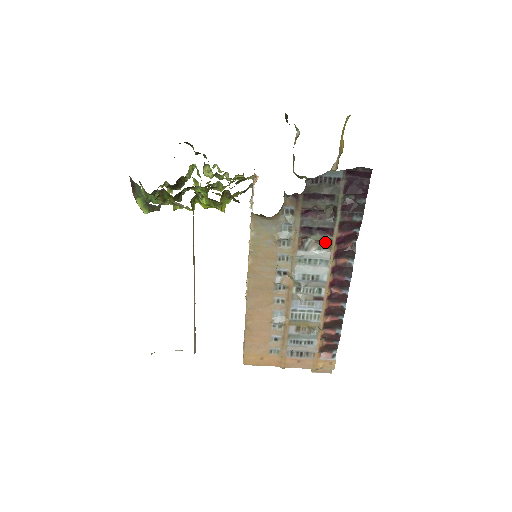
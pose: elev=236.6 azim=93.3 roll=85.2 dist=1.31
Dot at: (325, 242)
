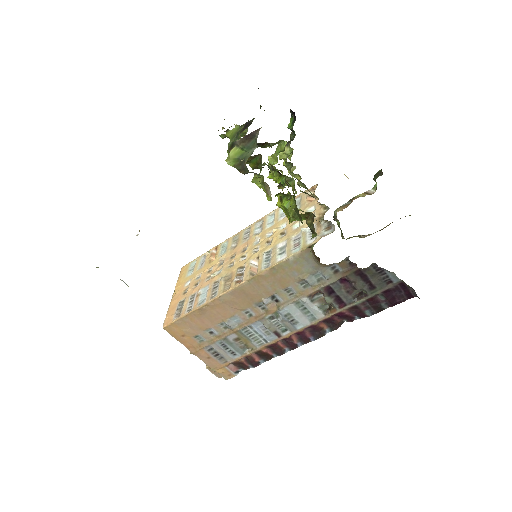
Dot at: (328, 305)
